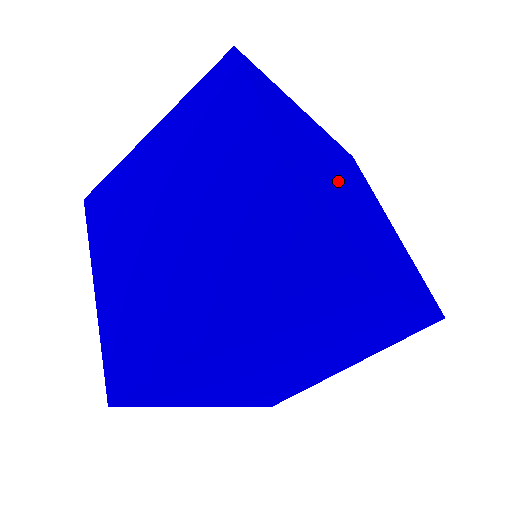
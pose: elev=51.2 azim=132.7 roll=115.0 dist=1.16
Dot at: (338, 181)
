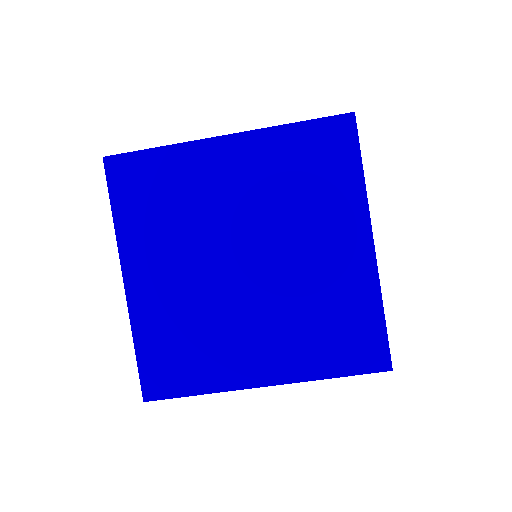
Dot at: occluded
